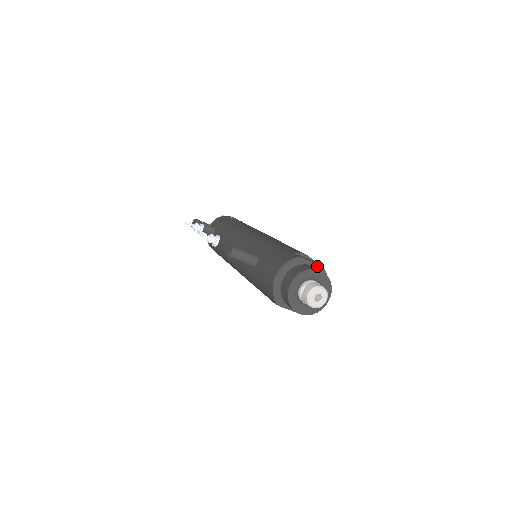
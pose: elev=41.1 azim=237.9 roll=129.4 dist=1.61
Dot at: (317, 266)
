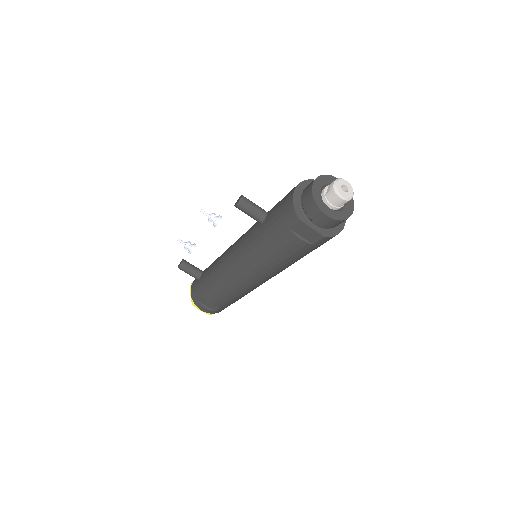
Dot at: occluded
